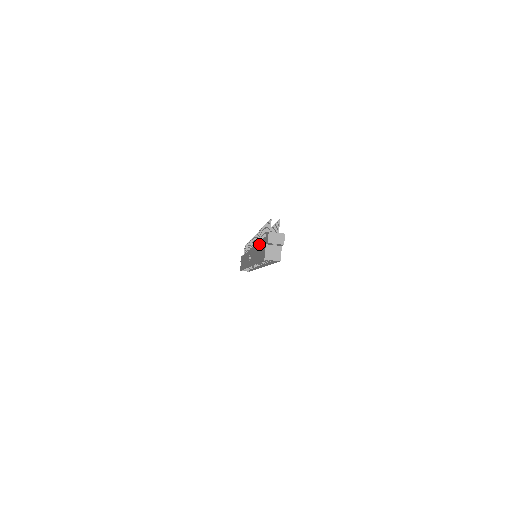
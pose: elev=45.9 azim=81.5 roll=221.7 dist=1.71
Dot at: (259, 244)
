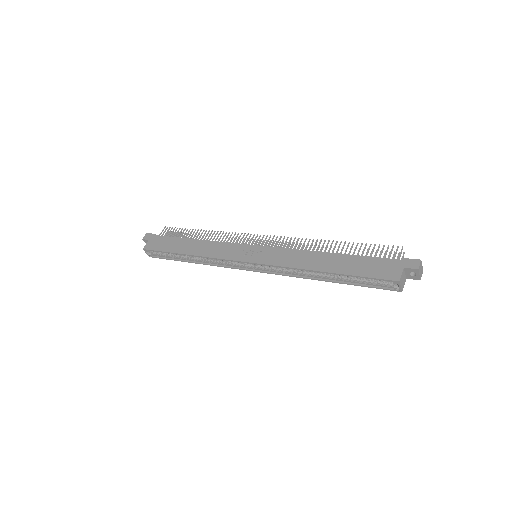
Dot at: (345, 256)
